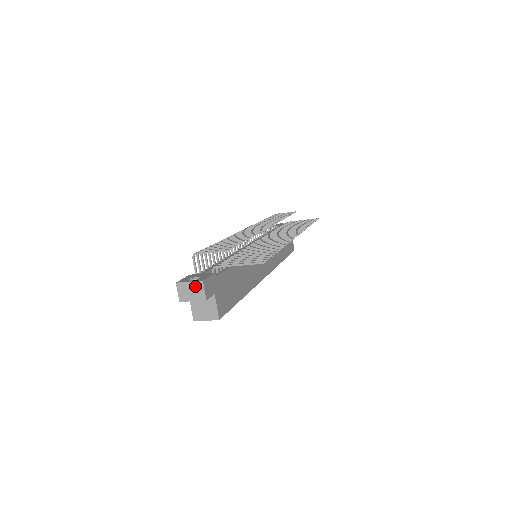
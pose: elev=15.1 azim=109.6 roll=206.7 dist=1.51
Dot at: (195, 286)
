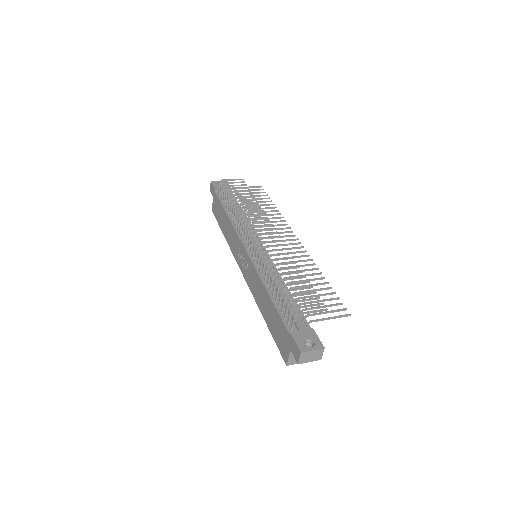
Dot at: (317, 352)
